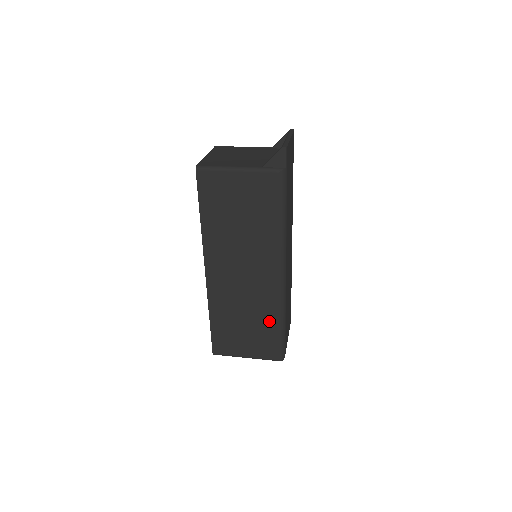
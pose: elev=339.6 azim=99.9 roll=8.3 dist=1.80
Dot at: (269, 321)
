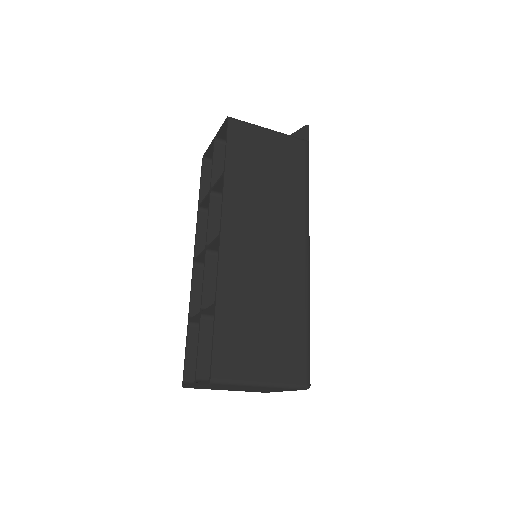
Dot at: (295, 314)
